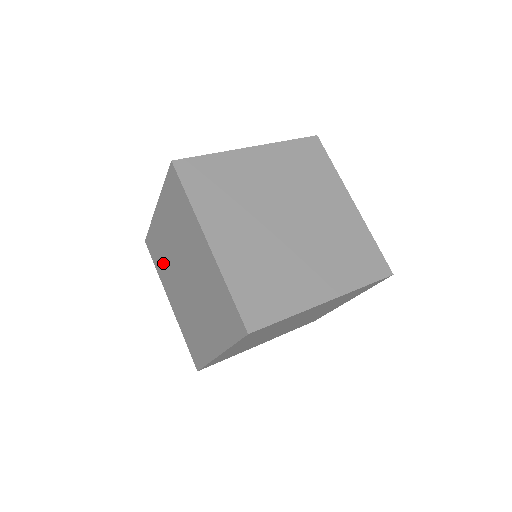
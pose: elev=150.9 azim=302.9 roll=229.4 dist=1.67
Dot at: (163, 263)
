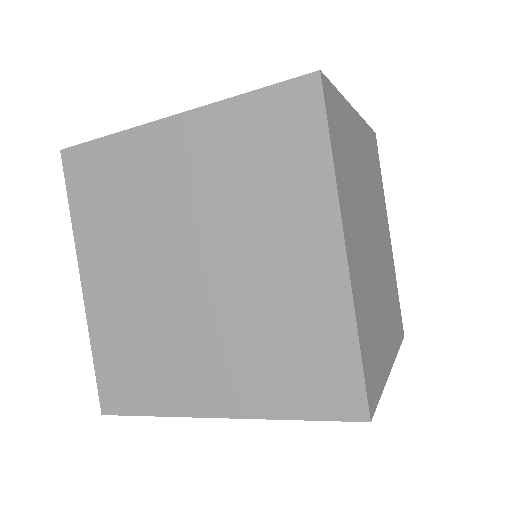
Dot at: (114, 213)
